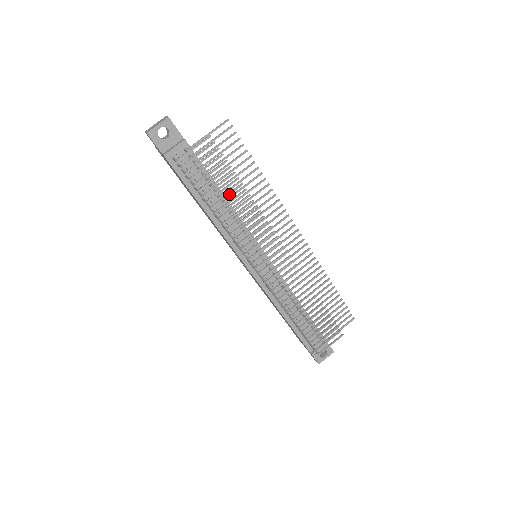
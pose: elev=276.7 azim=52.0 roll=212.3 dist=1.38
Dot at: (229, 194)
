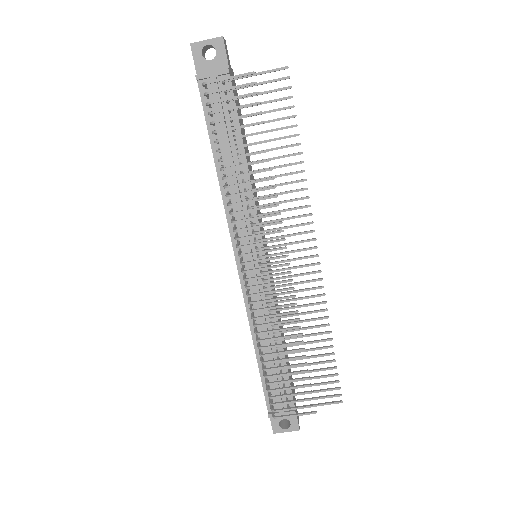
Dot at: (247, 155)
